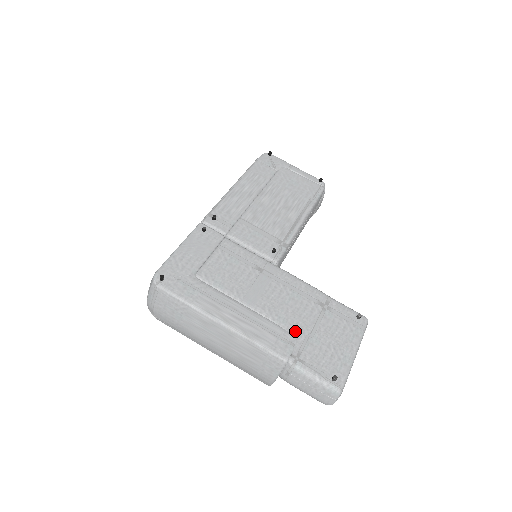
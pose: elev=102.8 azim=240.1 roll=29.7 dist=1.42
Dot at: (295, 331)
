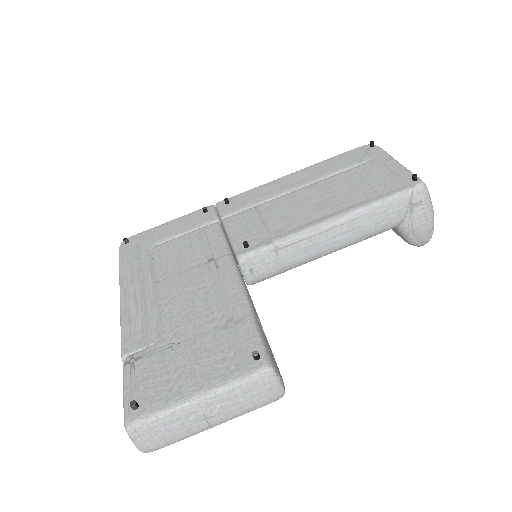
Dot at: (166, 333)
